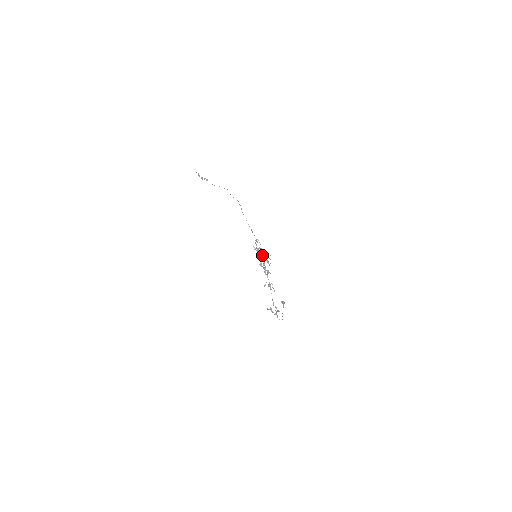
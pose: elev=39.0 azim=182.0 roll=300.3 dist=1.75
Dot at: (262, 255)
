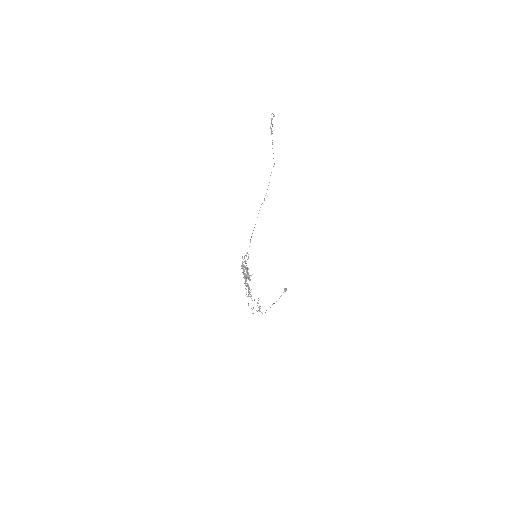
Dot at: occluded
